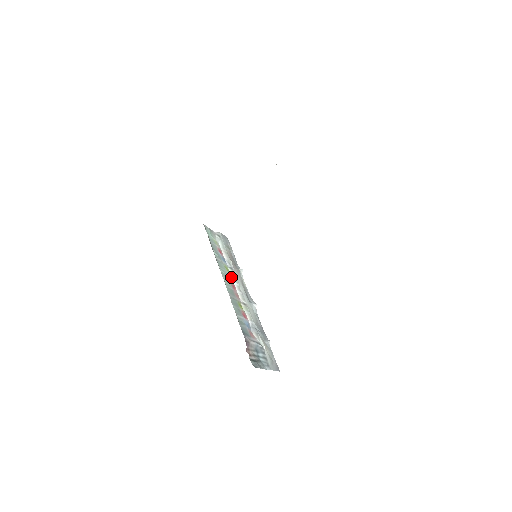
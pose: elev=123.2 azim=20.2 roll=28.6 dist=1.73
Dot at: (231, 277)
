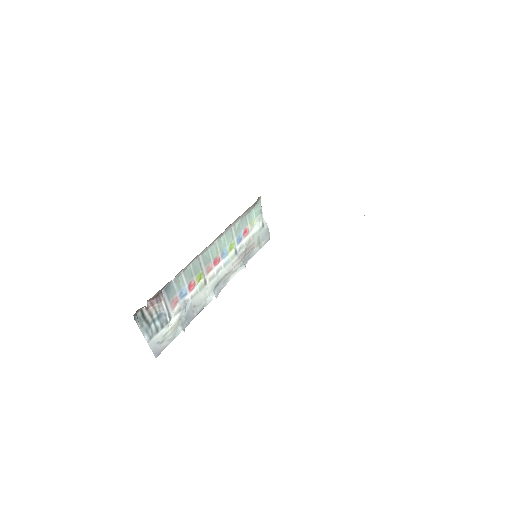
Dot at: (226, 255)
